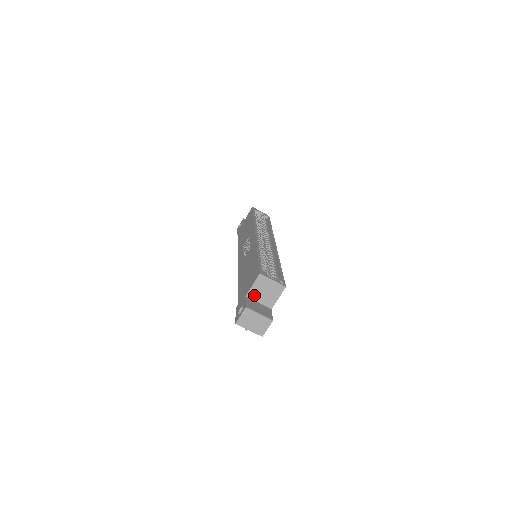
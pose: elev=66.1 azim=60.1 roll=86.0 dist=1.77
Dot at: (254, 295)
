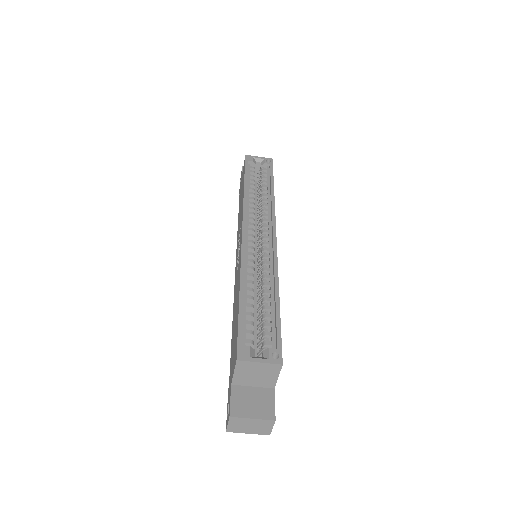
Dot at: (242, 381)
